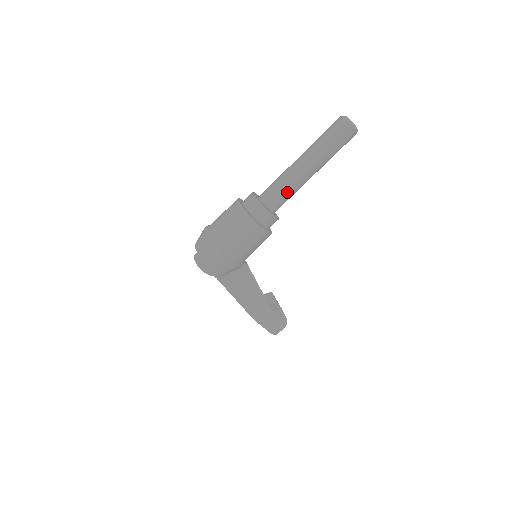
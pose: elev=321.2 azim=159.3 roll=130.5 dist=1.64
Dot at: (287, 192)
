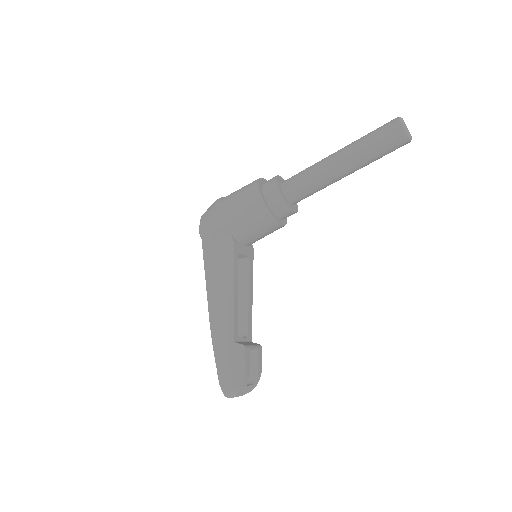
Dot at: (306, 174)
